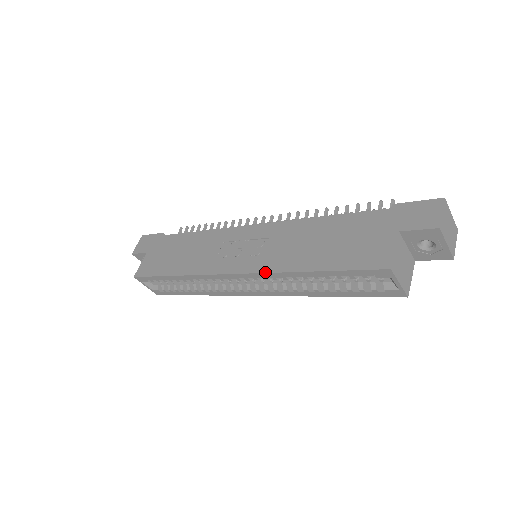
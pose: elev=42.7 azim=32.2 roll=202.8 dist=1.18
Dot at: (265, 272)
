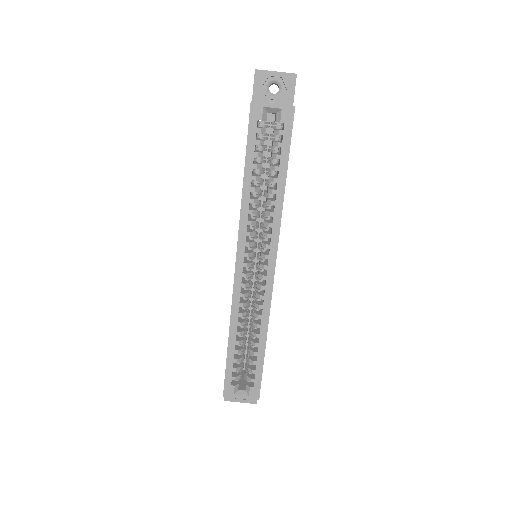
Dot at: occluded
